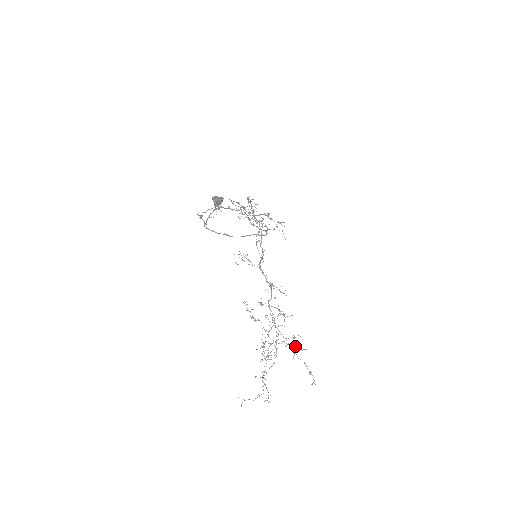
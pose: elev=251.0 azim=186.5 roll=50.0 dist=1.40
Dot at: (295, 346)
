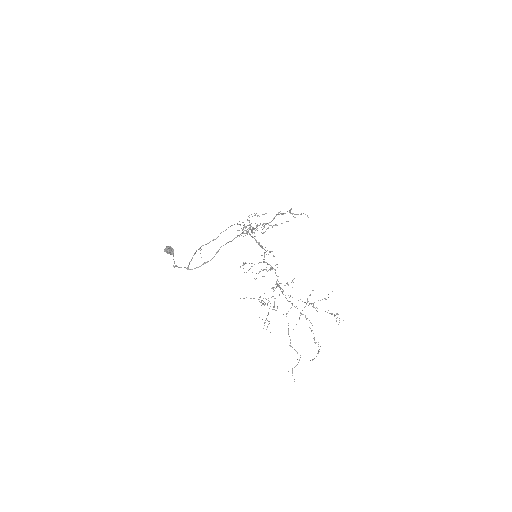
Dot at: occluded
